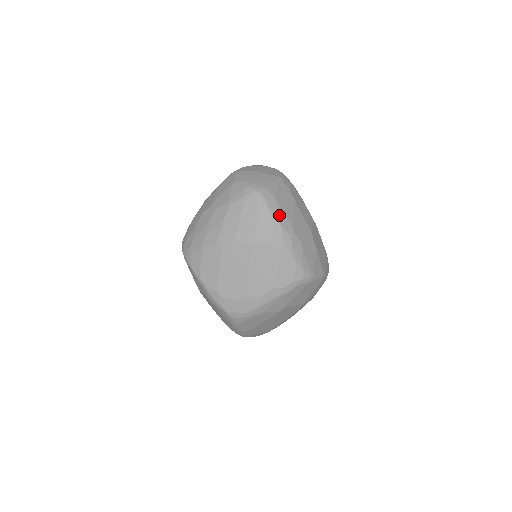
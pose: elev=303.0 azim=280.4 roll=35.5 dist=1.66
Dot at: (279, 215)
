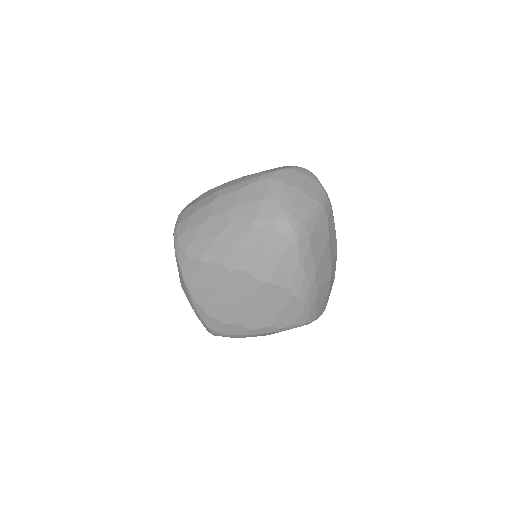
Dot at: (307, 260)
